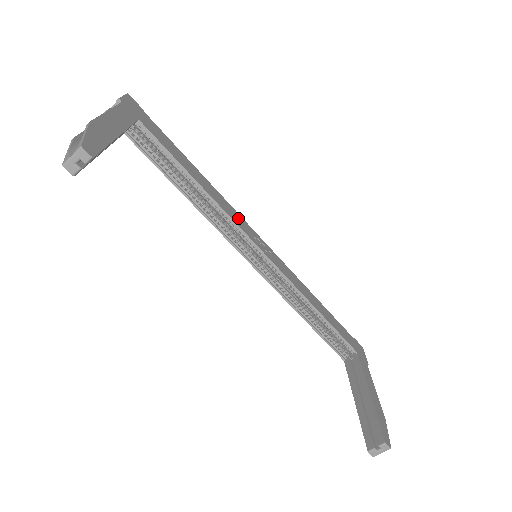
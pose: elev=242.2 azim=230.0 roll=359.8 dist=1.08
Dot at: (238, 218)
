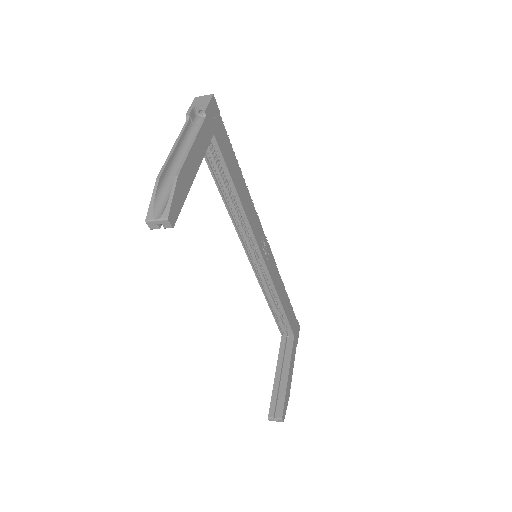
Dot at: (256, 224)
